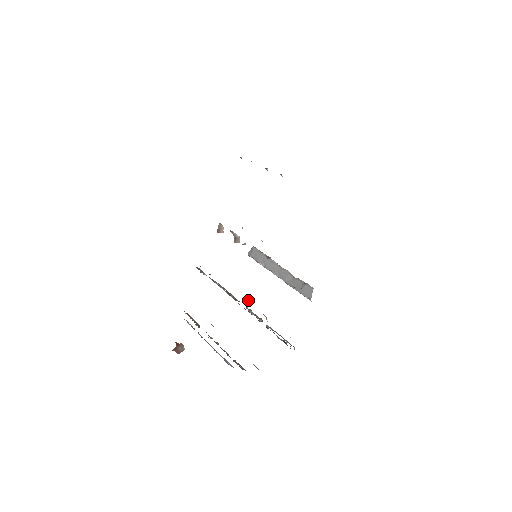
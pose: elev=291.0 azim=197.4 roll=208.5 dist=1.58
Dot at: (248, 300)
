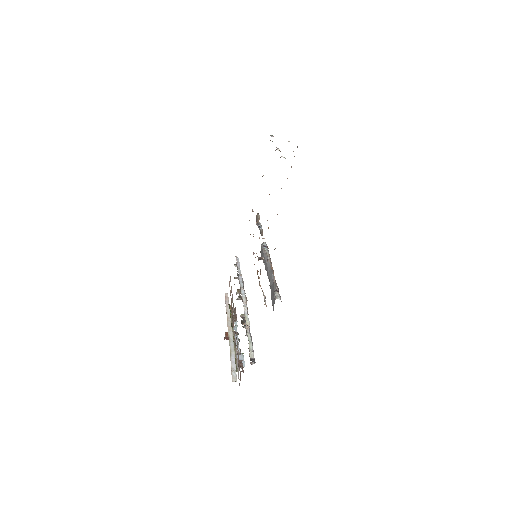
Dot at: (244, 304)
